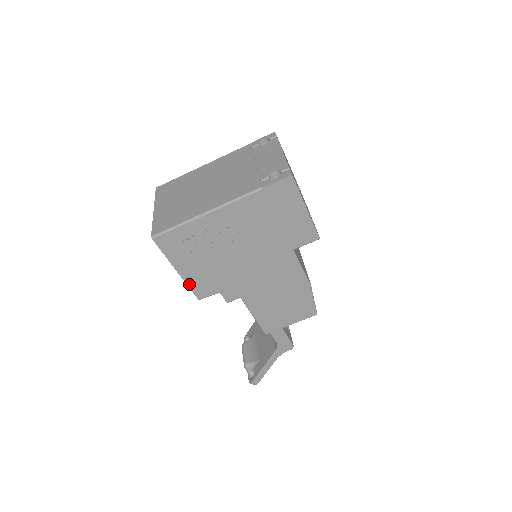
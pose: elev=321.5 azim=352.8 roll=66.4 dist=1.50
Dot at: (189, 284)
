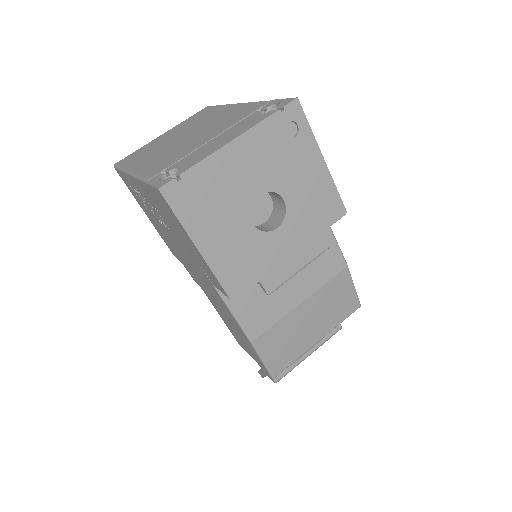
Dot at: (160, 234)
